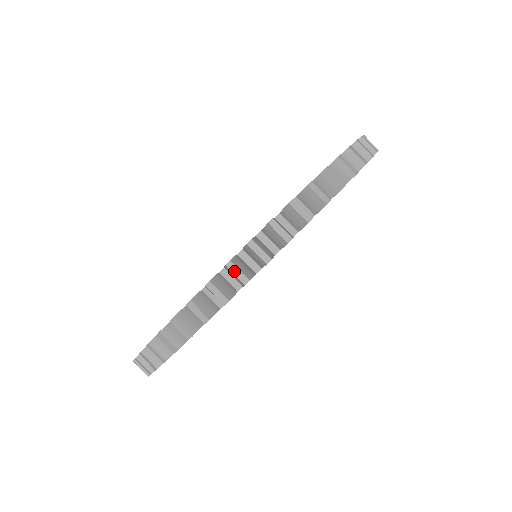
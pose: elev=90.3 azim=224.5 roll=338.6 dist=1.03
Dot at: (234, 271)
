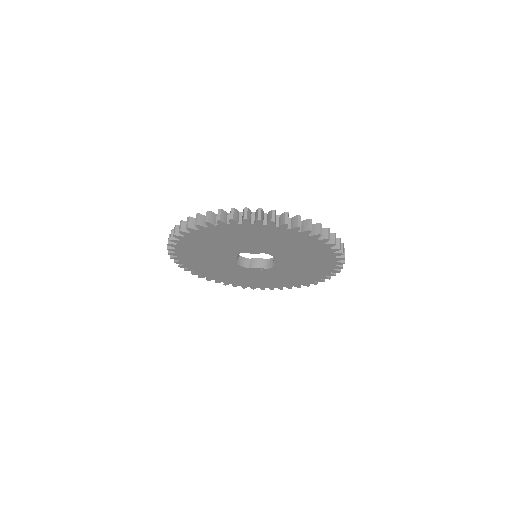
Dot at: (273, 214)
